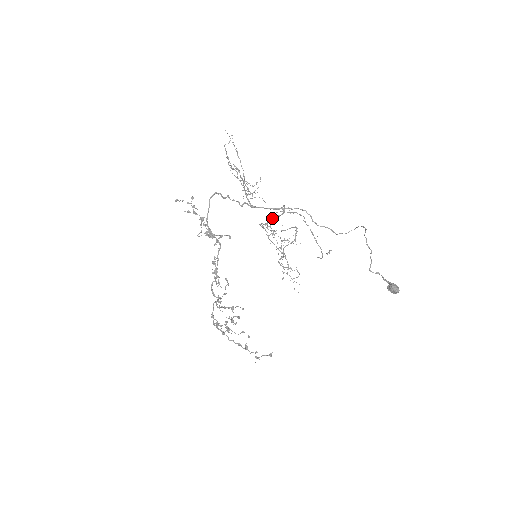
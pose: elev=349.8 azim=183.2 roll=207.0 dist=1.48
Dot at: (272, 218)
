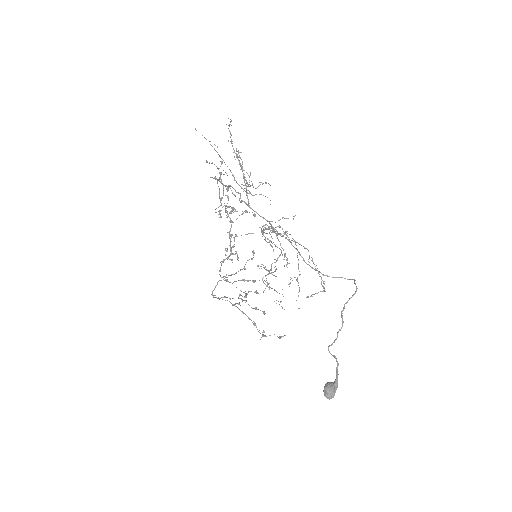
Dot at: occluded
